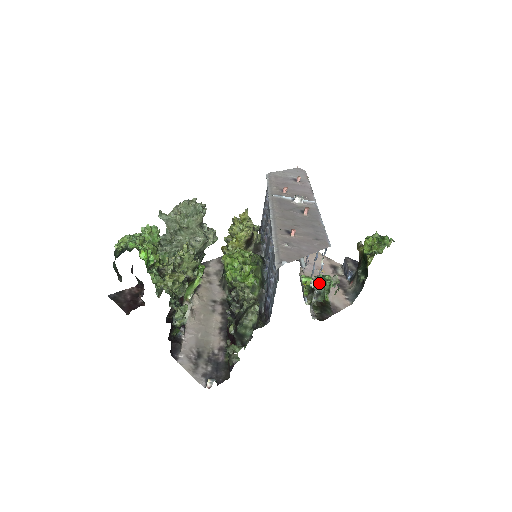
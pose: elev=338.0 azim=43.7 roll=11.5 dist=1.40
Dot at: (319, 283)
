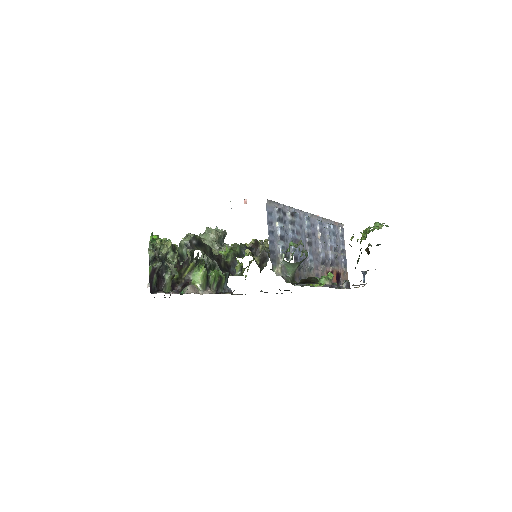
Dot at: (292, 254)
